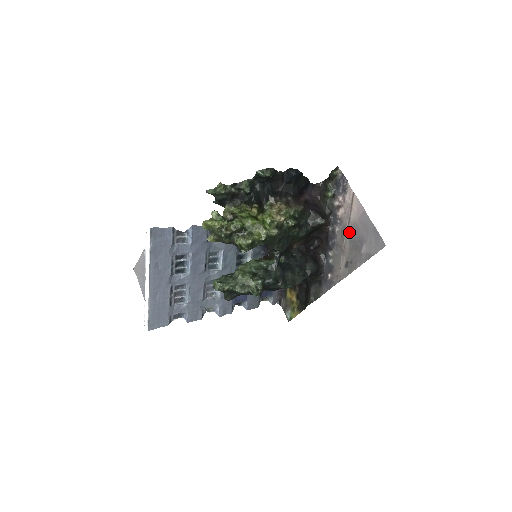
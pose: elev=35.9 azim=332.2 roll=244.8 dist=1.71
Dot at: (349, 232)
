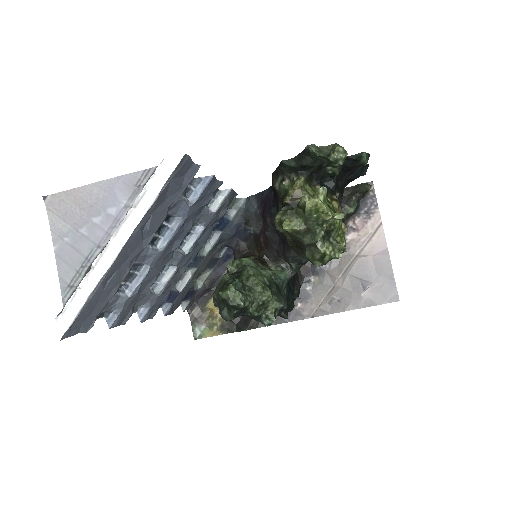
Dot at: (353, 265)
